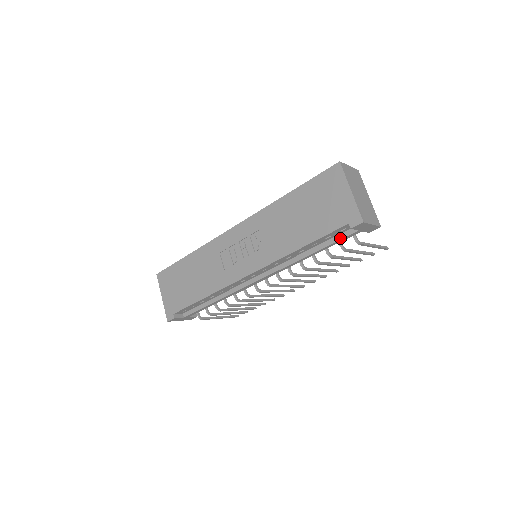
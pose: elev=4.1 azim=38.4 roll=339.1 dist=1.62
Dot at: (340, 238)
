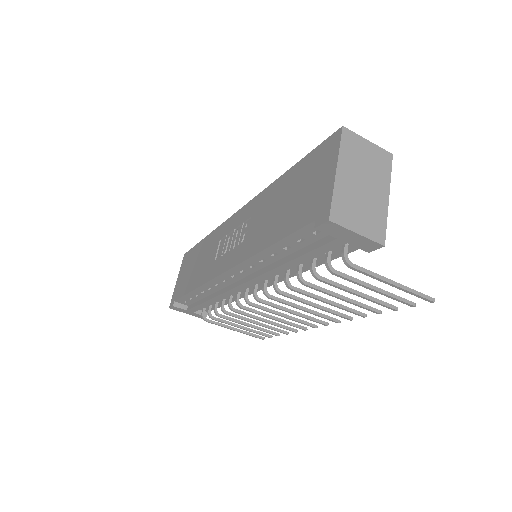
Dot at: (317, 246)
